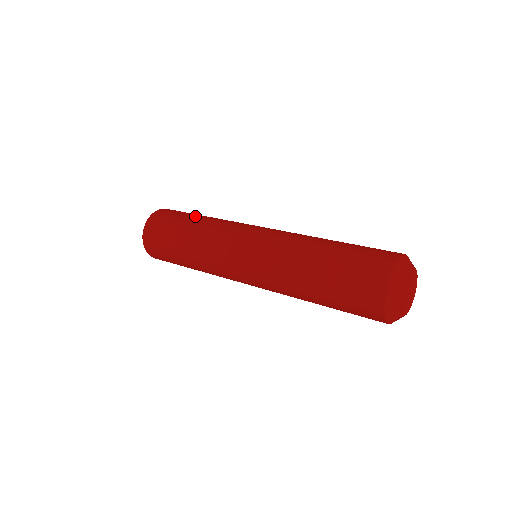
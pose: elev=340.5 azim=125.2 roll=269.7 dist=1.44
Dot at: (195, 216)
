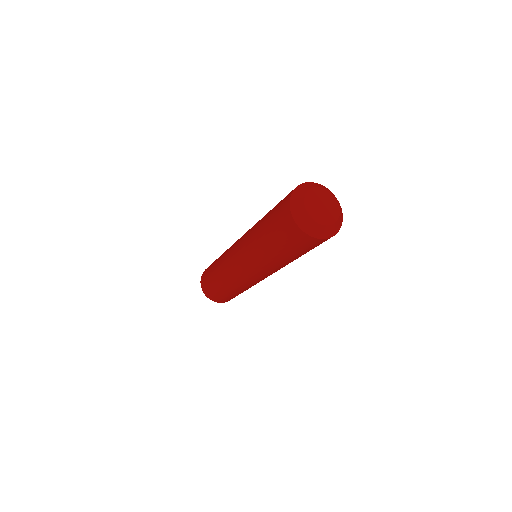
Dot at: occluded
